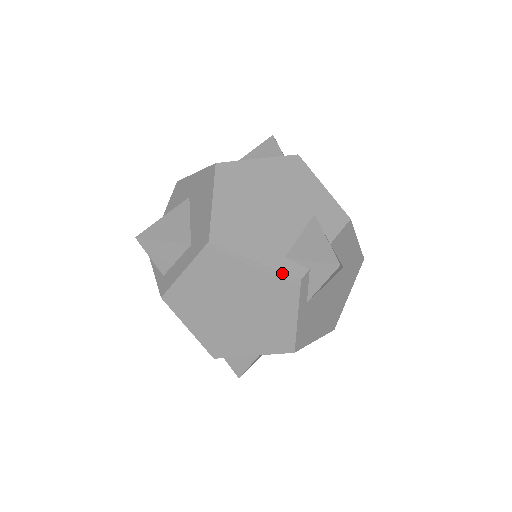
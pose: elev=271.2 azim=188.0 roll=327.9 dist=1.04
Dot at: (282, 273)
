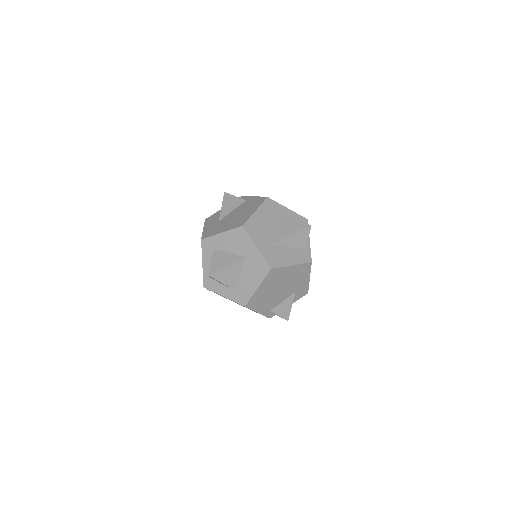
Dot at: (265, 316)
